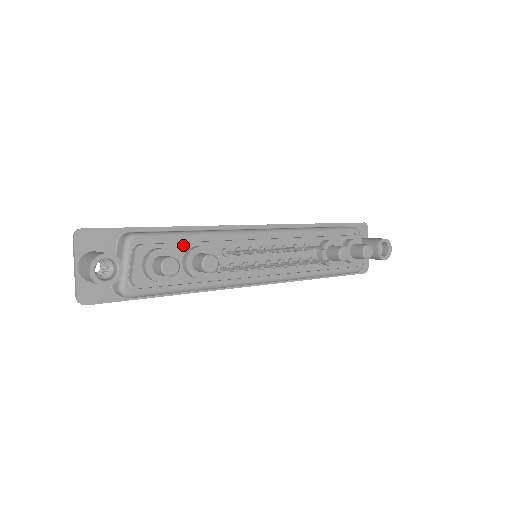
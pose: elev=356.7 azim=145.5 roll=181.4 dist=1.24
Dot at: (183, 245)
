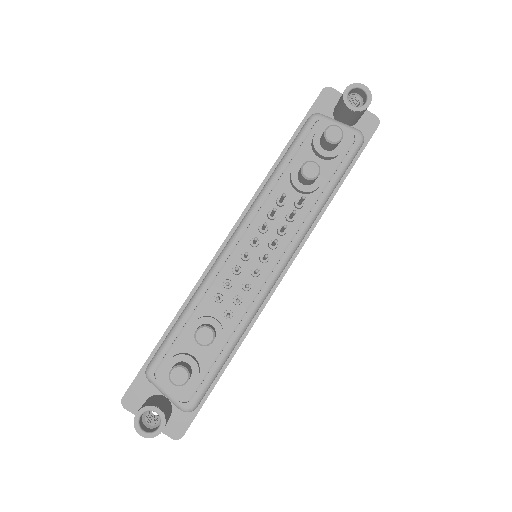
Dot at: (183, 335)
